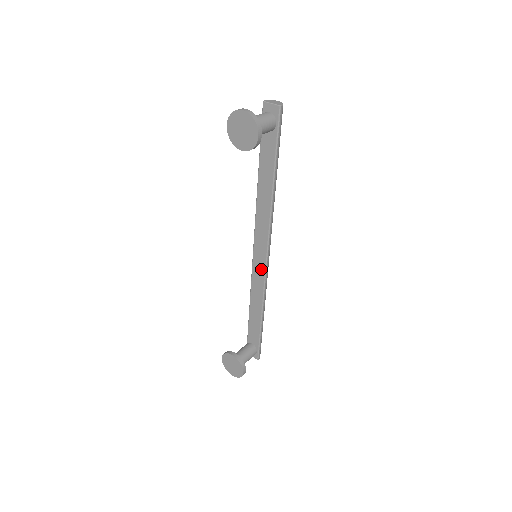
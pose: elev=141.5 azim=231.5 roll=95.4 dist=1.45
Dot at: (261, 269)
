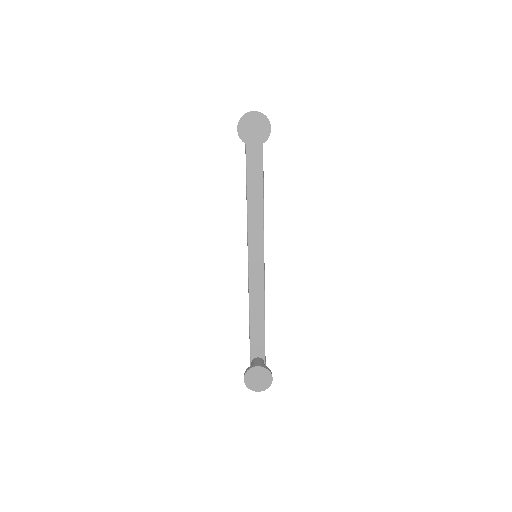
Dot at: (259, 270)
